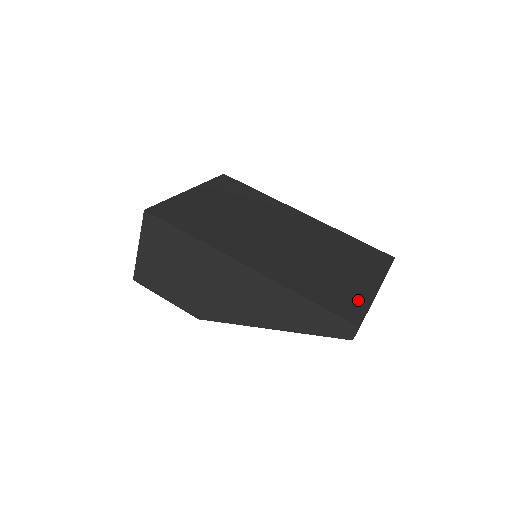
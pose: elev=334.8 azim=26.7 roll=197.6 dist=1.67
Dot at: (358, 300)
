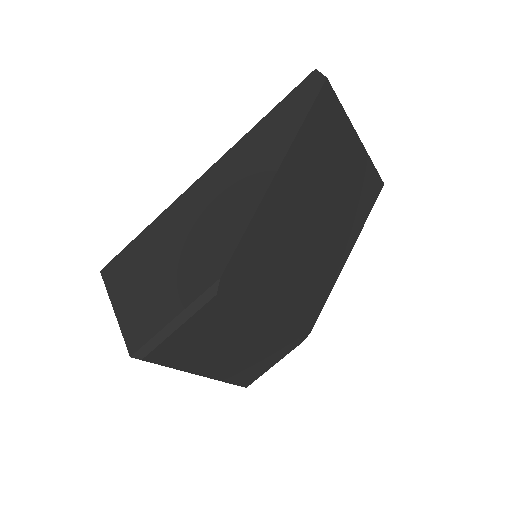
Dot at: occluded
